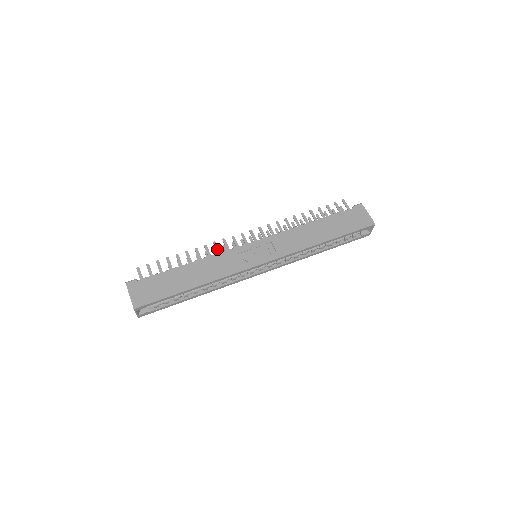
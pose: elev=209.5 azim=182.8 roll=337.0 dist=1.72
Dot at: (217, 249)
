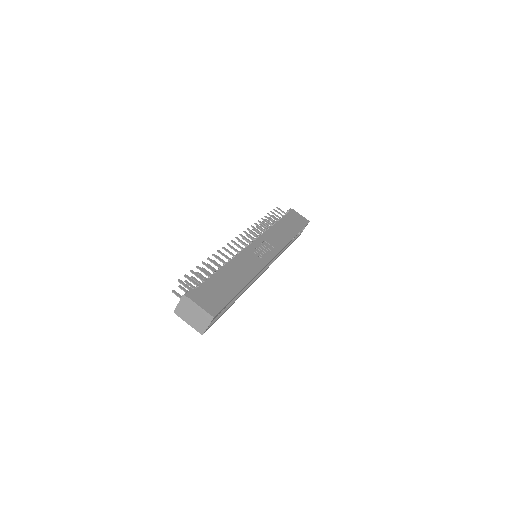
Dot at: (230, 252)
